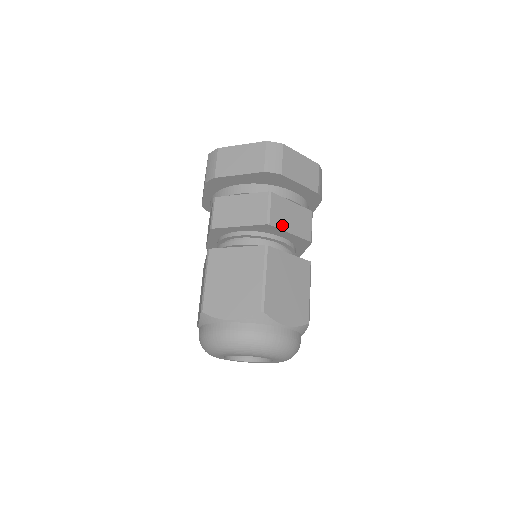
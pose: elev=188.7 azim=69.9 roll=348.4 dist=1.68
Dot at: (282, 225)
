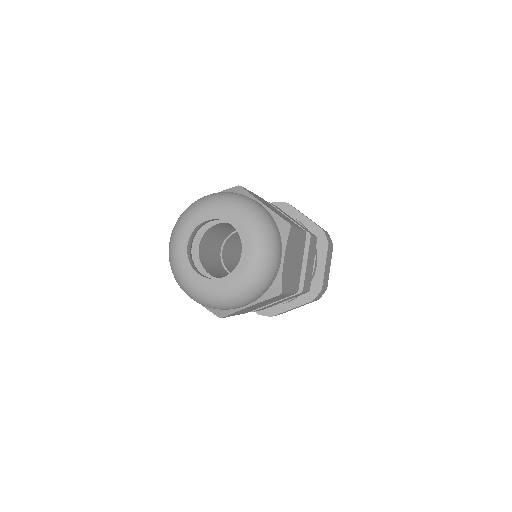
Dot at: (281, 211)
